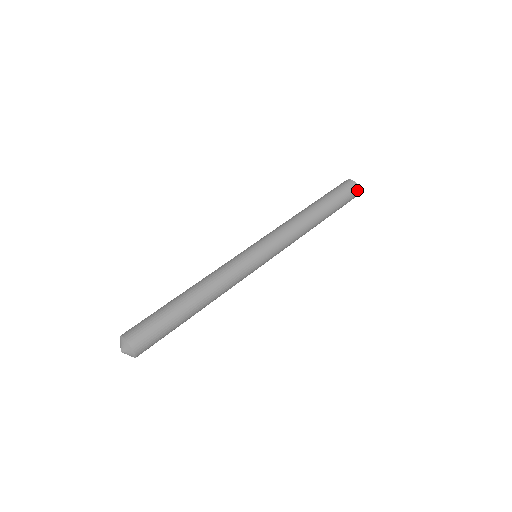
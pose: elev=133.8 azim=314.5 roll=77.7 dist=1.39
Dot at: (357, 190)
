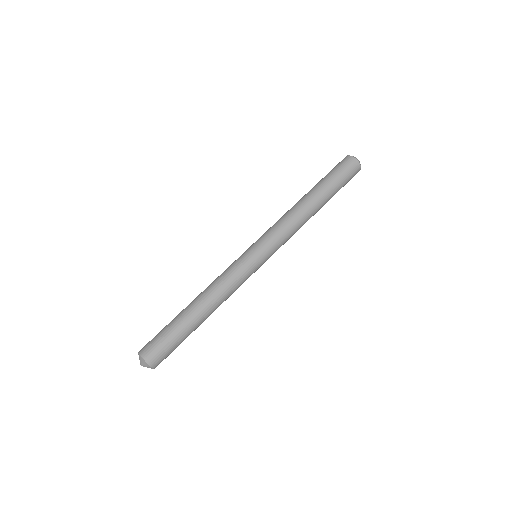
Dot at: (358, 170)
